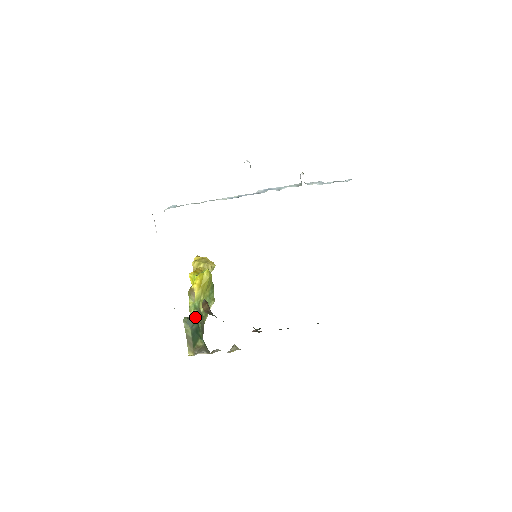
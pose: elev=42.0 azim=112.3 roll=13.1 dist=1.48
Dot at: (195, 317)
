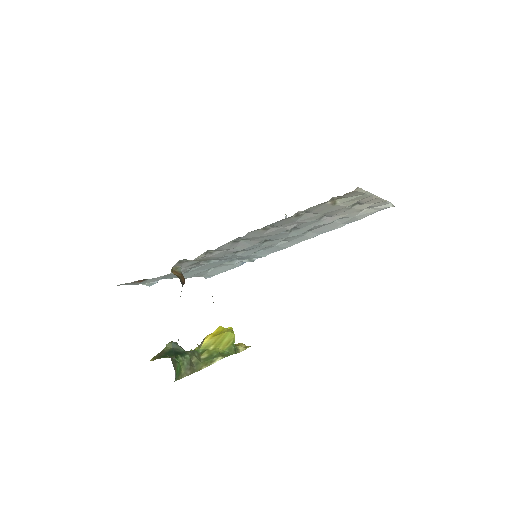
Dot at: (188, 351)
